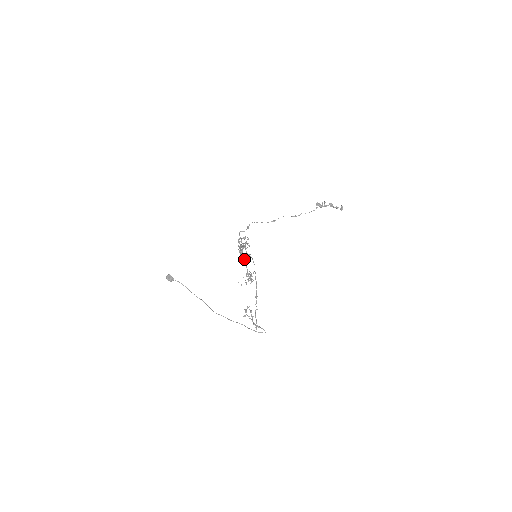
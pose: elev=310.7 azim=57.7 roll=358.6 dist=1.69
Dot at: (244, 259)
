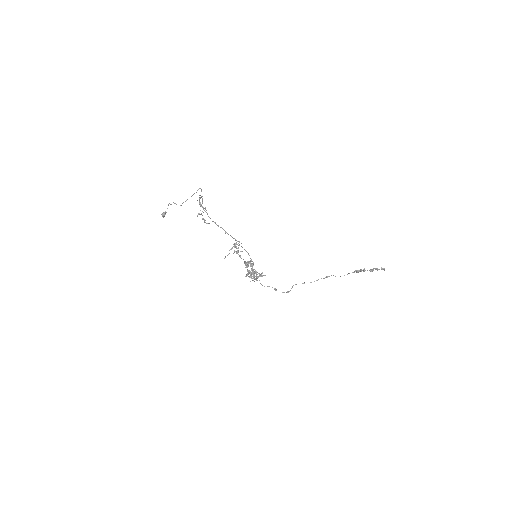
Dot at: (245, 264)
